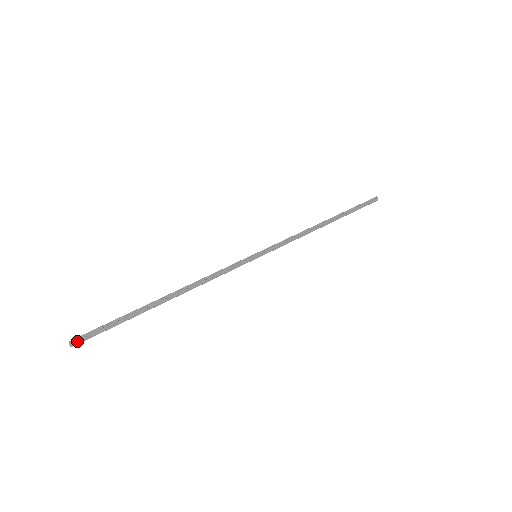
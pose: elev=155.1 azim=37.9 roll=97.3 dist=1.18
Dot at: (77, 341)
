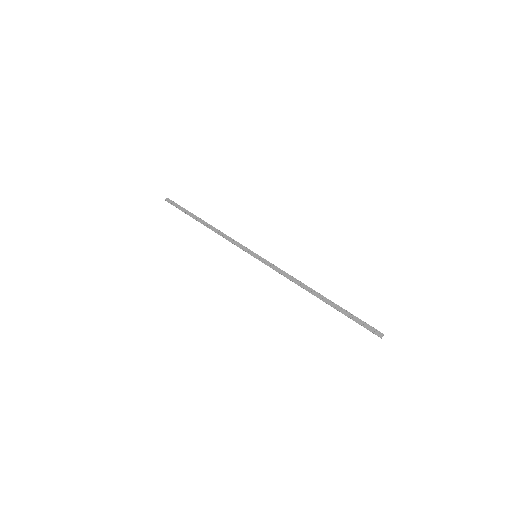
Dot at: (169, 200)
